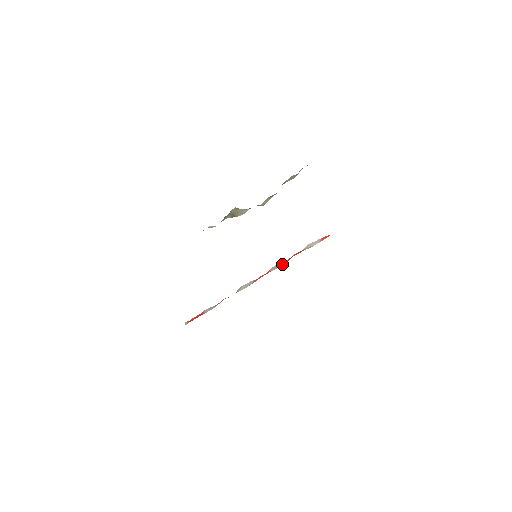
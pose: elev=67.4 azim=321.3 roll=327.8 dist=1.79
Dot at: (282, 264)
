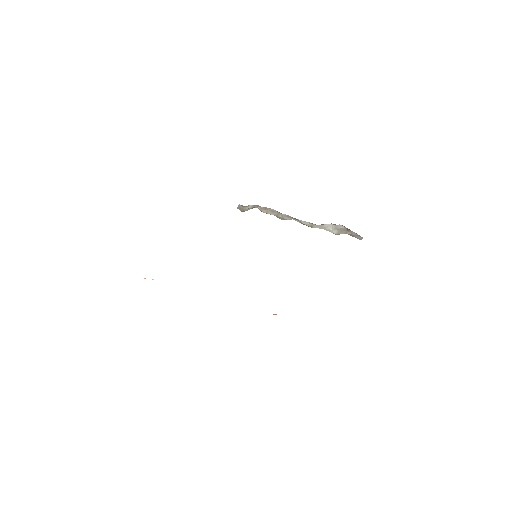
Dot at: occluded
